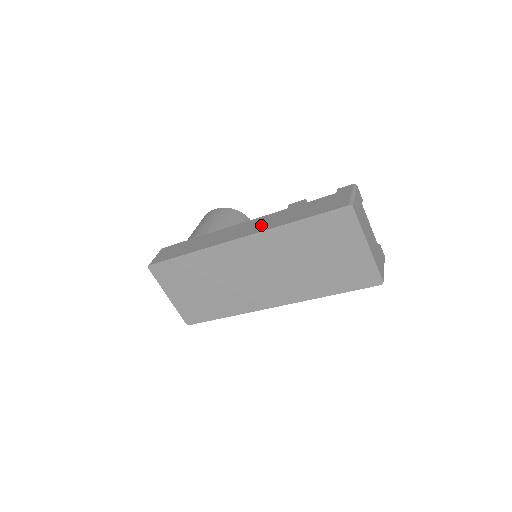
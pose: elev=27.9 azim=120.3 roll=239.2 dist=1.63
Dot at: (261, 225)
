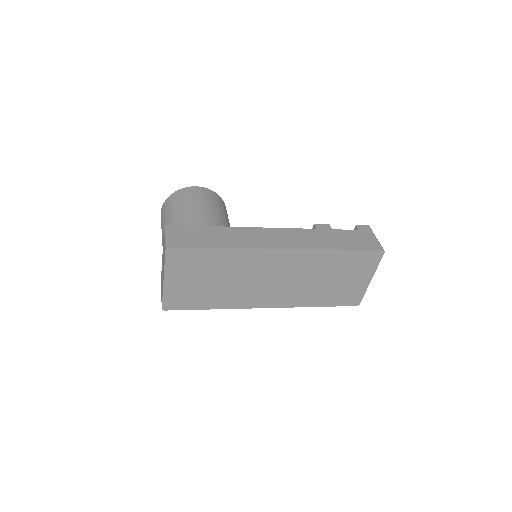
Dot at: (301, 240)
